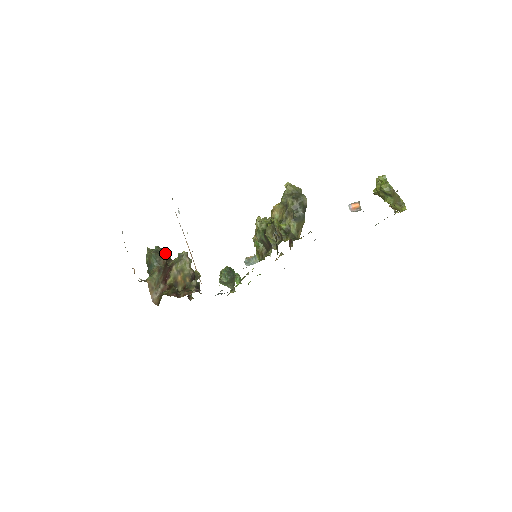
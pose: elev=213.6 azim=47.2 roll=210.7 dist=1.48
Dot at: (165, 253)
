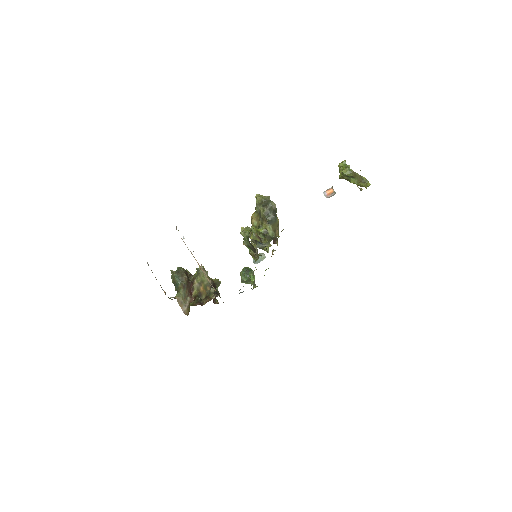
Dot at: (186, 271)
